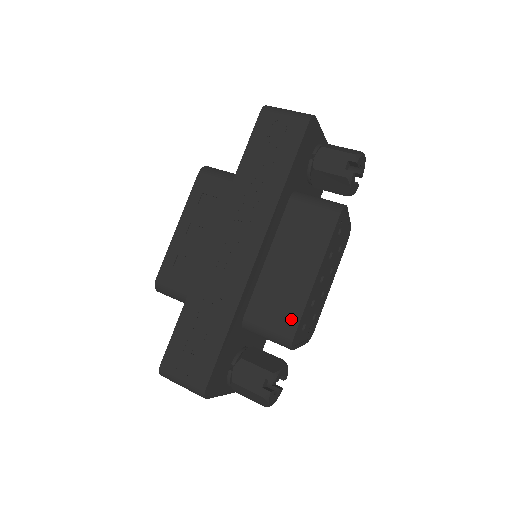
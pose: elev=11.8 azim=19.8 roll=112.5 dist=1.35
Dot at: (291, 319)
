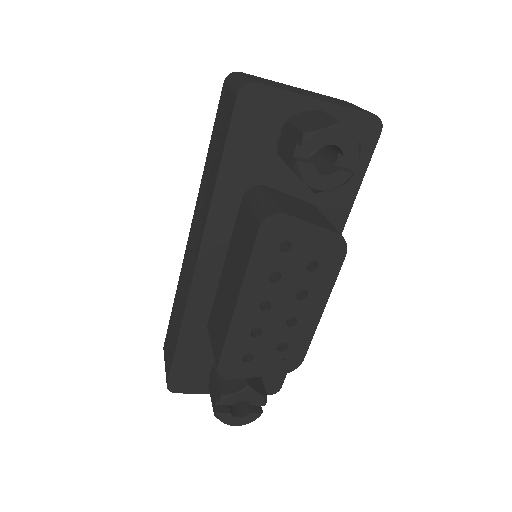
Dot at: (219, 345)
